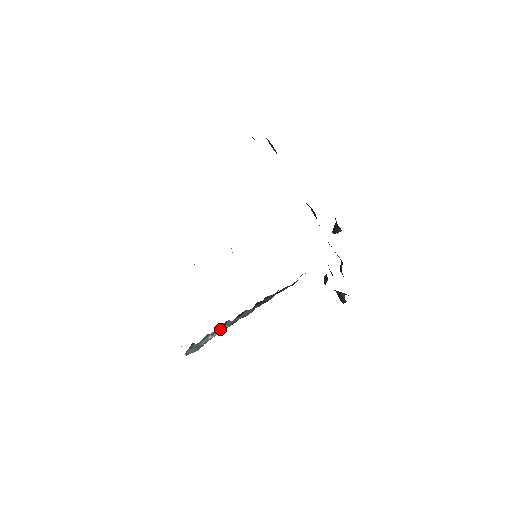
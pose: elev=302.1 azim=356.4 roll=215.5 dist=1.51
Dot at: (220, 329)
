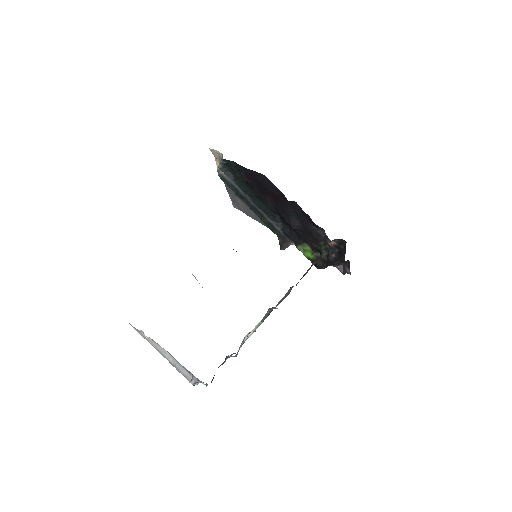
Dot at: occluded
